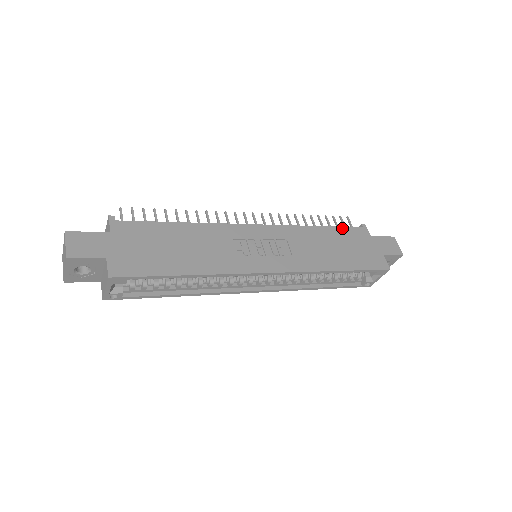
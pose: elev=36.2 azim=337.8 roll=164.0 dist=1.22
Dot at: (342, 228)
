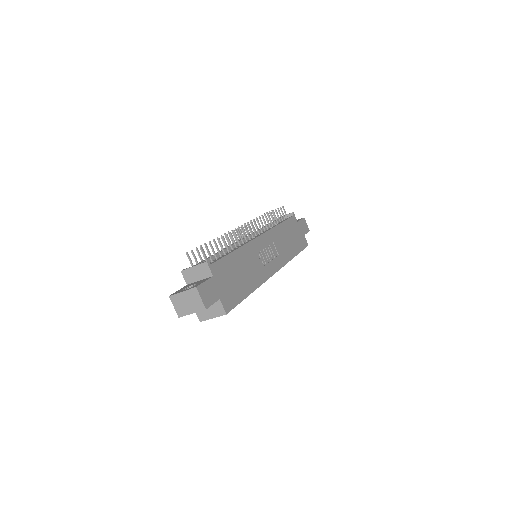
Dot at: (288, 220)
